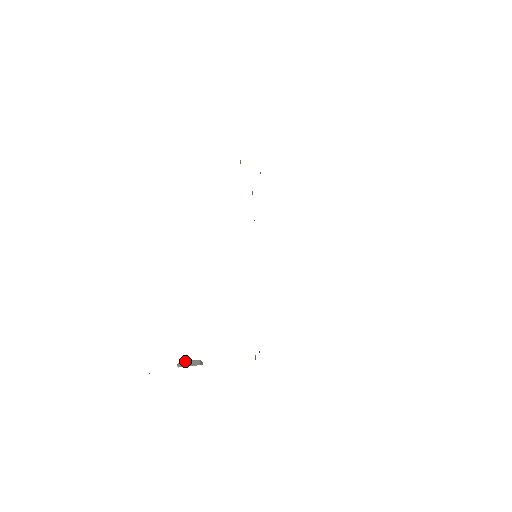
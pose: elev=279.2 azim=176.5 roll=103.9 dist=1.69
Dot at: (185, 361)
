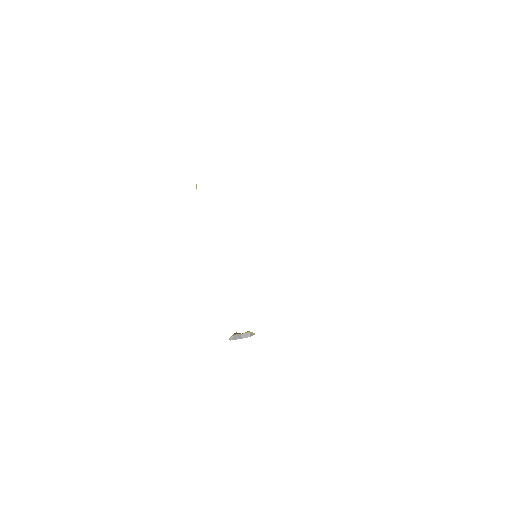
Dot at: (236, 335)
